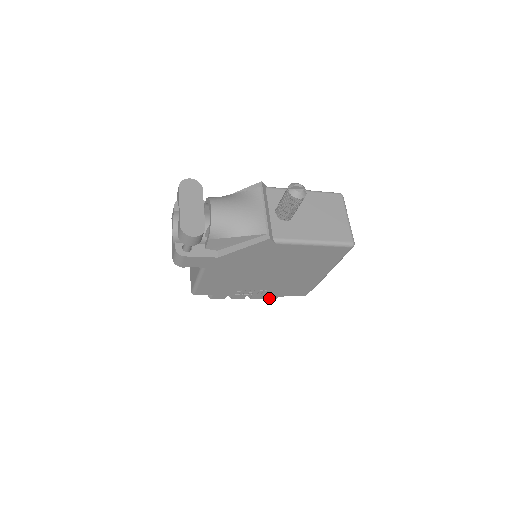
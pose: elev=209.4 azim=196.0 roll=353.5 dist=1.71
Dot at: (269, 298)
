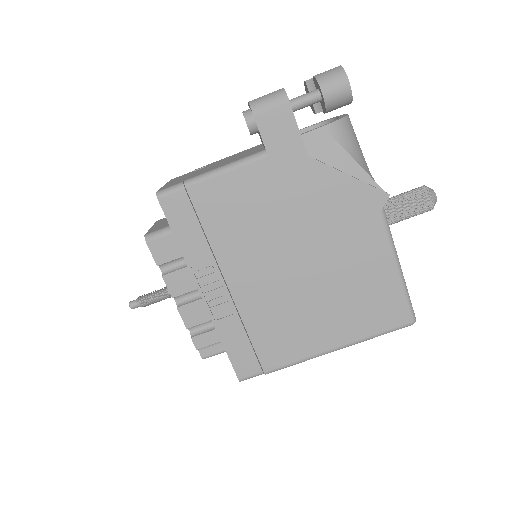
Dot at: (194, 336)
